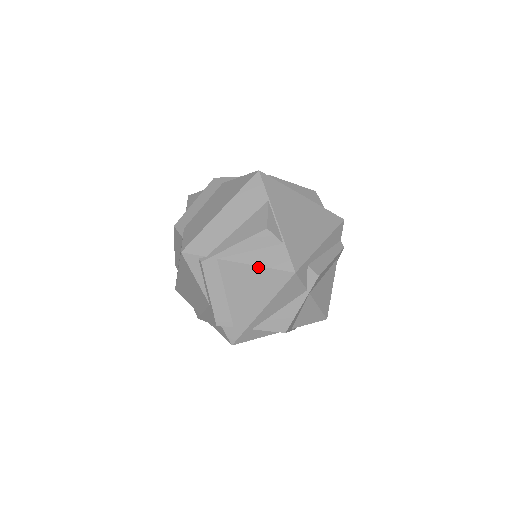
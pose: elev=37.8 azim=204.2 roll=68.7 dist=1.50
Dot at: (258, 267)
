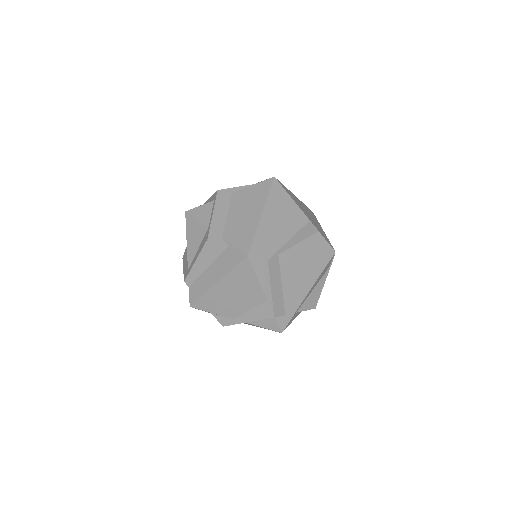
Dot at: (310, 254)
